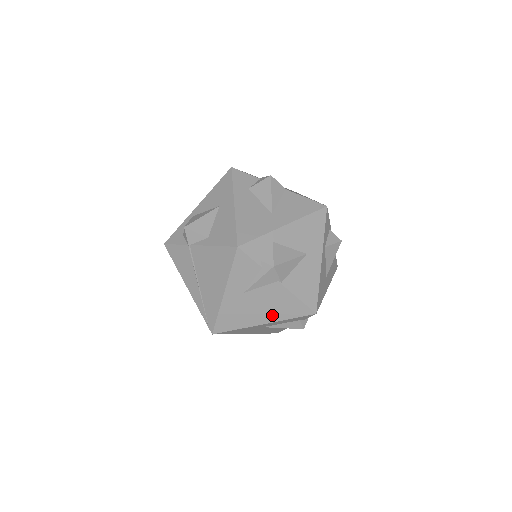
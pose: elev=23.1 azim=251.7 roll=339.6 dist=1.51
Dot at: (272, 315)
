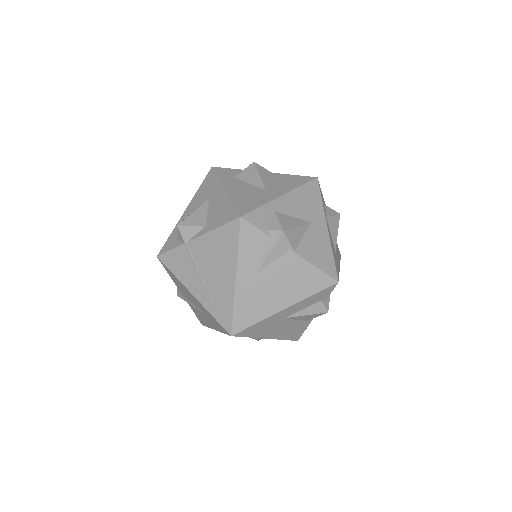
Dot at: (292, 295)
